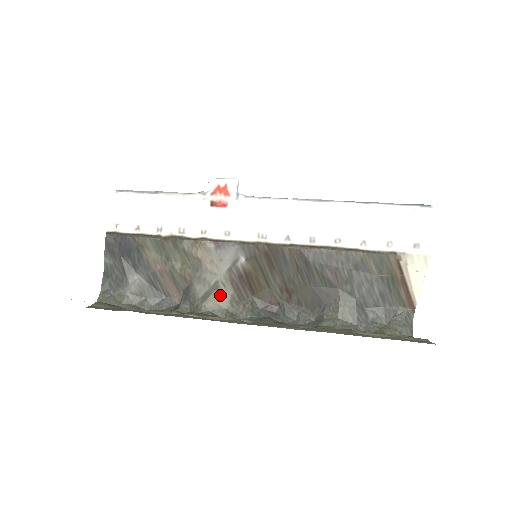
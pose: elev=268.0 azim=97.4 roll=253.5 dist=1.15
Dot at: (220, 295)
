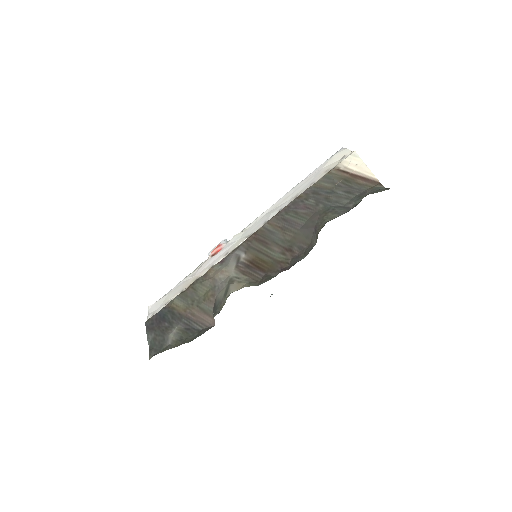
Dot at: (238, 285)
